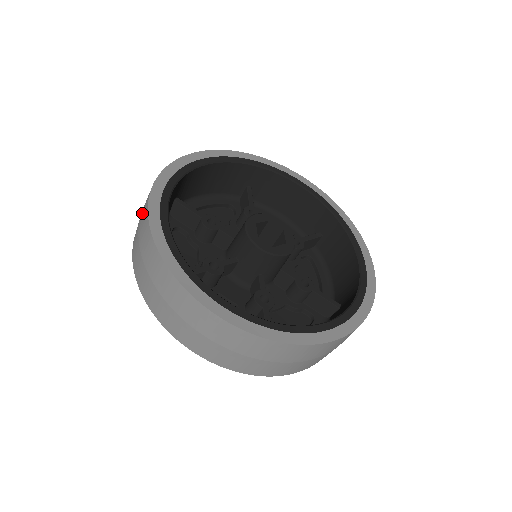
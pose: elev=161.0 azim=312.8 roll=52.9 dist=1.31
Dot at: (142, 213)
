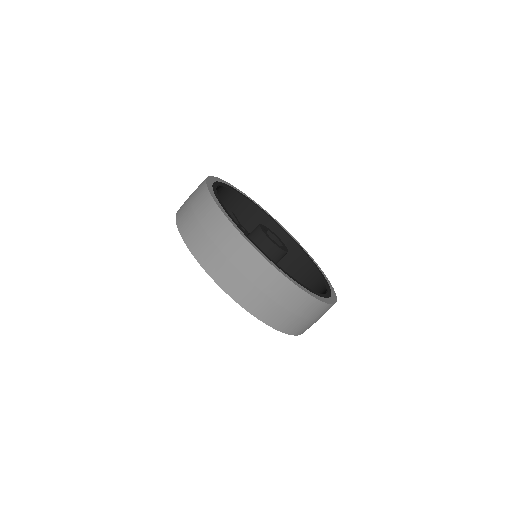
Dot at: (199, 206)
